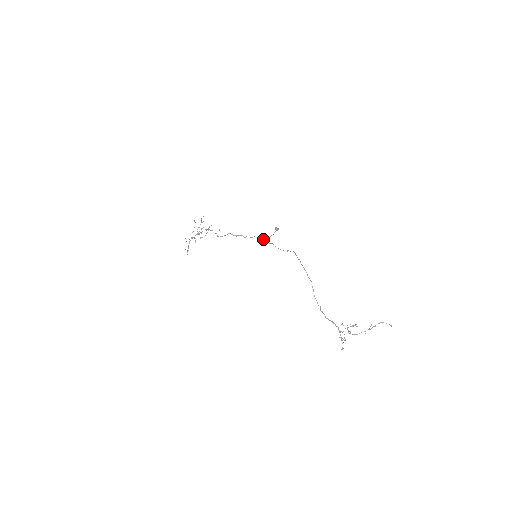
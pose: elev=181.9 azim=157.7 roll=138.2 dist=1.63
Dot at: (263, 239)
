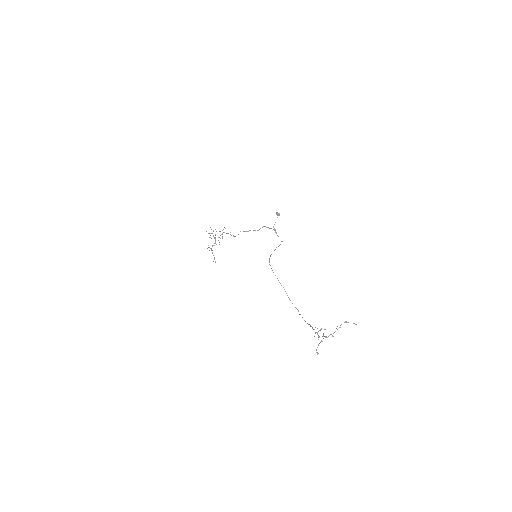
Dot at: (270, 228)
